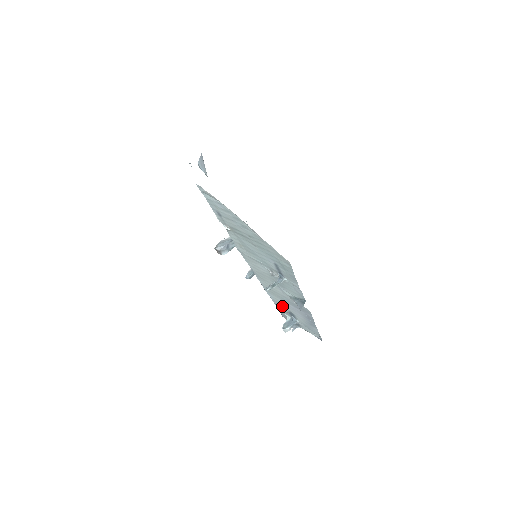
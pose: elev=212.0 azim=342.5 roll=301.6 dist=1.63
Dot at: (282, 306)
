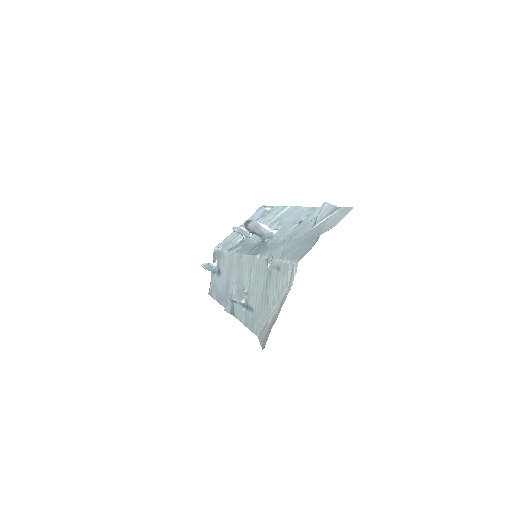
Dot at: (222, 264)
